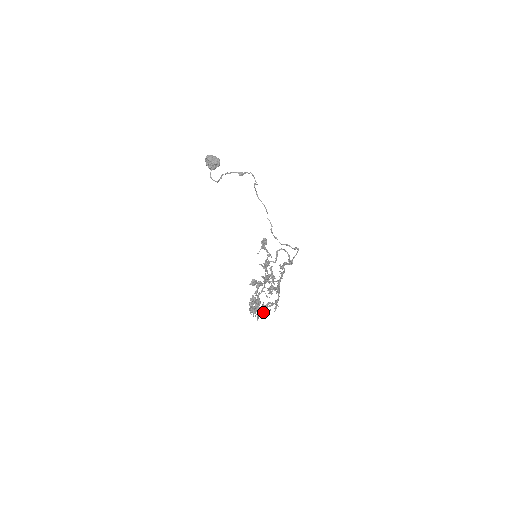
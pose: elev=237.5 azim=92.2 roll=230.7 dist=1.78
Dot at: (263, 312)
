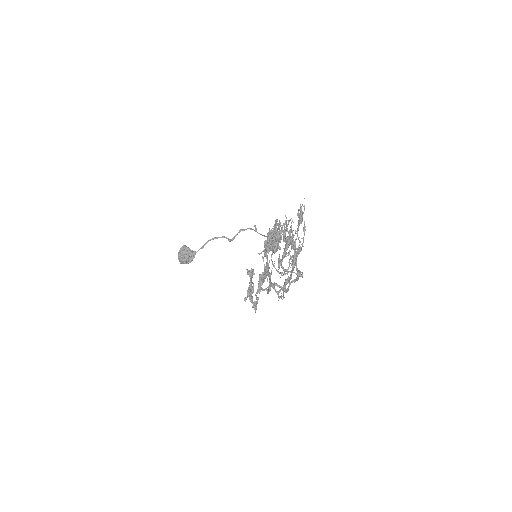
Dot at: occluded
